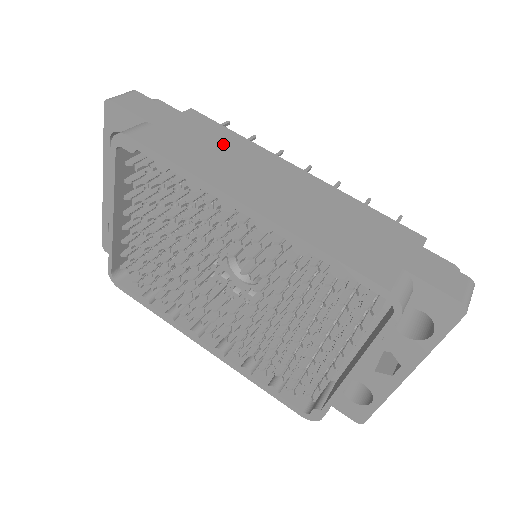
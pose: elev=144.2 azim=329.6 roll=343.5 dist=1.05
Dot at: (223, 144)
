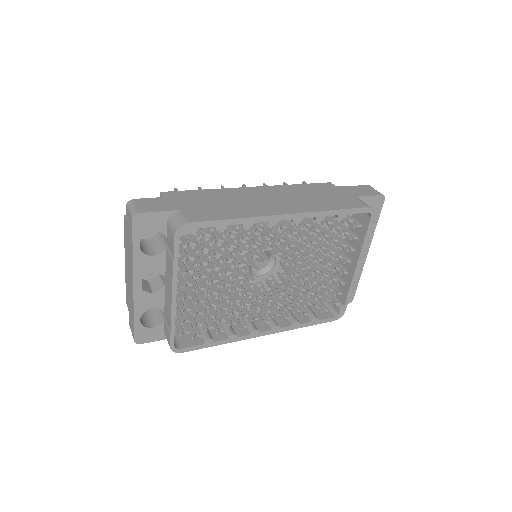
Dot at: (221, 196)
